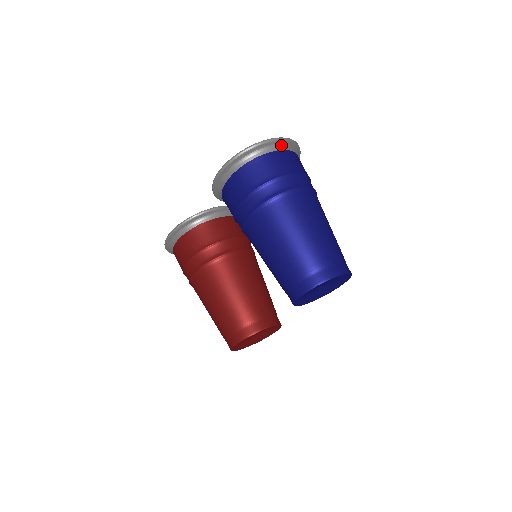
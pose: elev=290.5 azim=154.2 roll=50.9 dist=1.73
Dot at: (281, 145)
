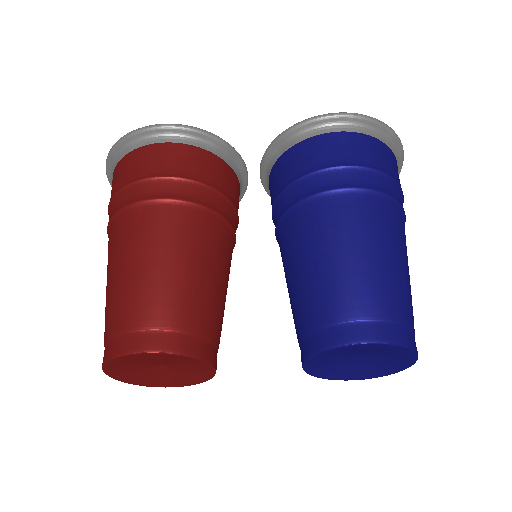
Dot at: (398, 164)
